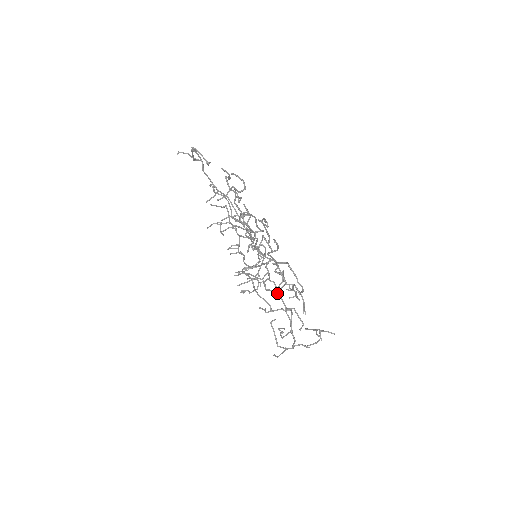
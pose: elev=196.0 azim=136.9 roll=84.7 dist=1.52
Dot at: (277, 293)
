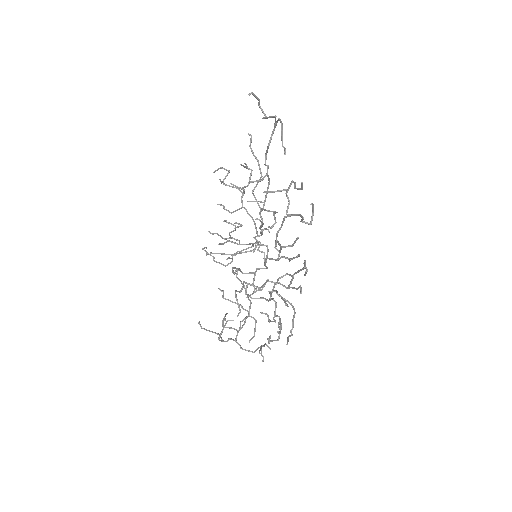
Dot at: occluded
